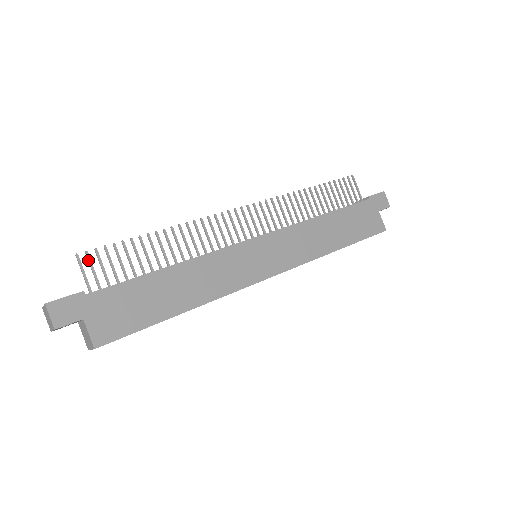
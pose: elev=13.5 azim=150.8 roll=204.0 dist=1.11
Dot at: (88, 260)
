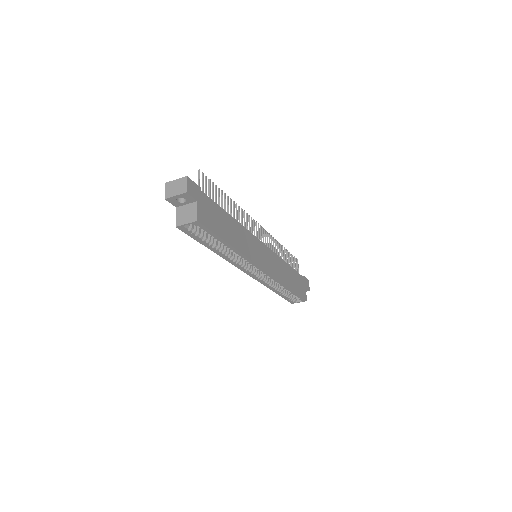
Dot at: (203, 177)
